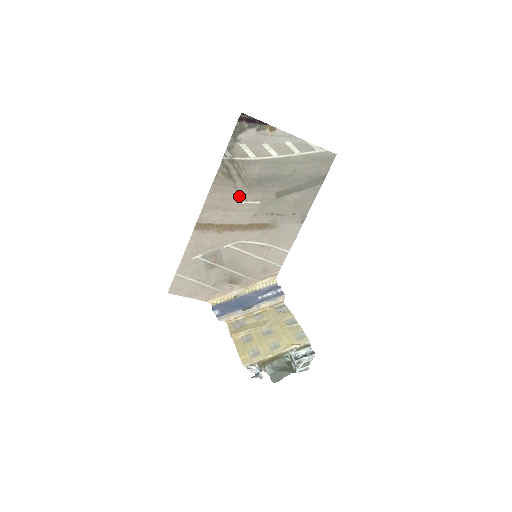
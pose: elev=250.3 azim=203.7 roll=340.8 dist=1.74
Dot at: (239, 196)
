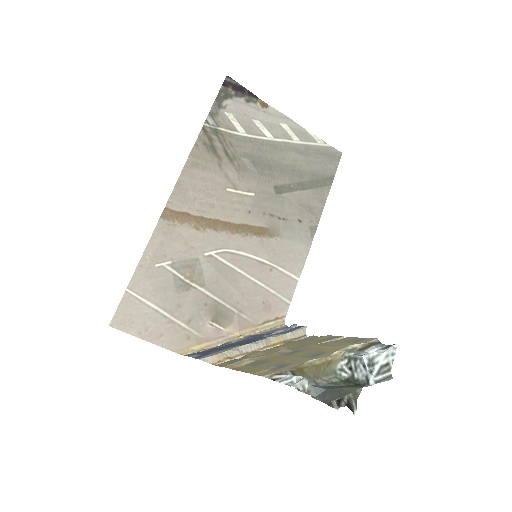
Dot at: (226, 180)
